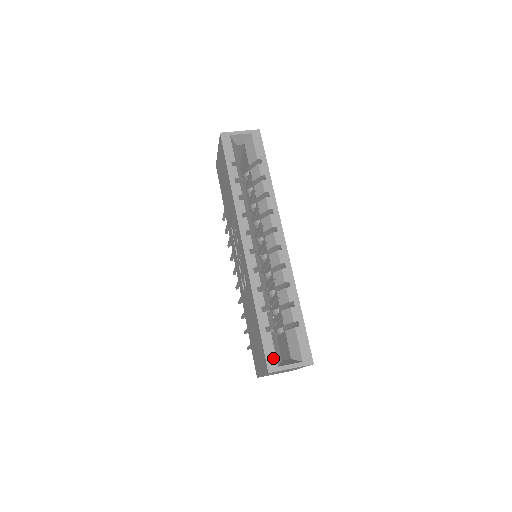
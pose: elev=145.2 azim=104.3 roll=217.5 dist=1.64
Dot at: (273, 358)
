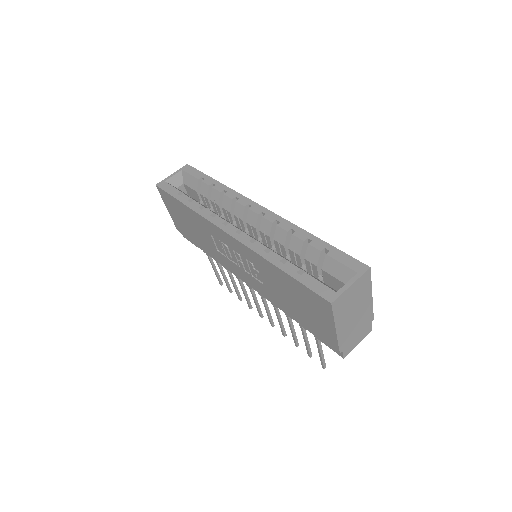
Dot at: (325, 289)
